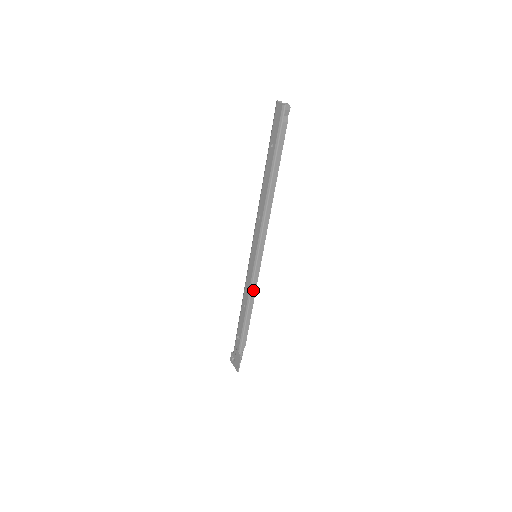
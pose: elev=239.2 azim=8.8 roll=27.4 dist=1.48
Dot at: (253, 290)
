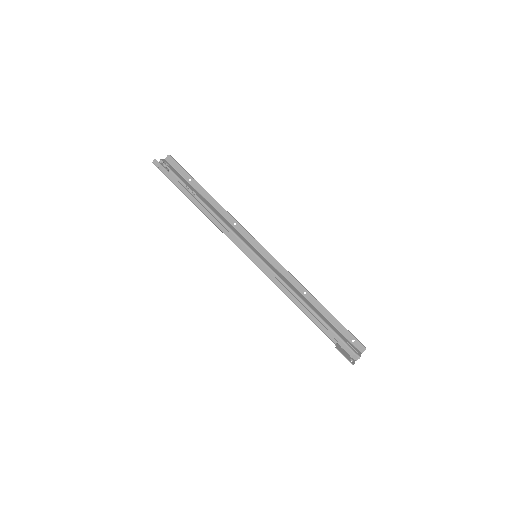
Dot at: (276, 283)
